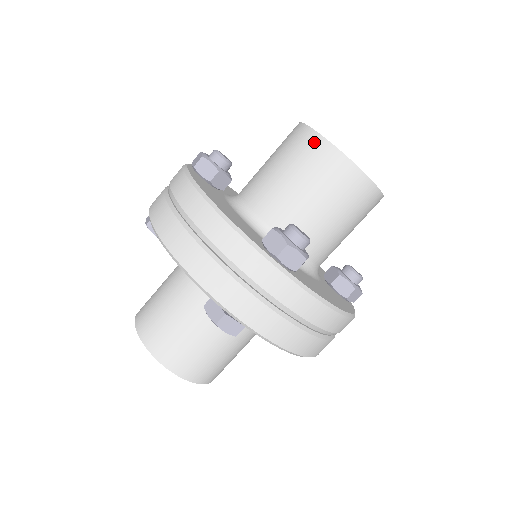
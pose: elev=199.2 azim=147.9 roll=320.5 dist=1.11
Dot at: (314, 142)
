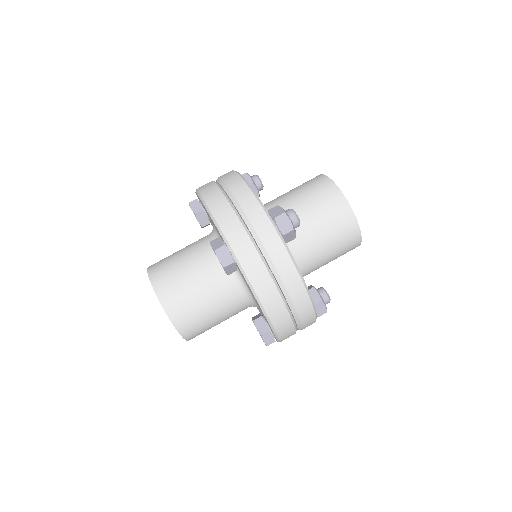
Dot at: (355, 233)
